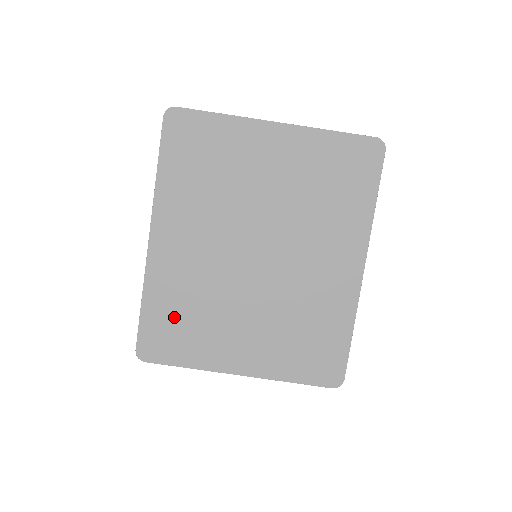
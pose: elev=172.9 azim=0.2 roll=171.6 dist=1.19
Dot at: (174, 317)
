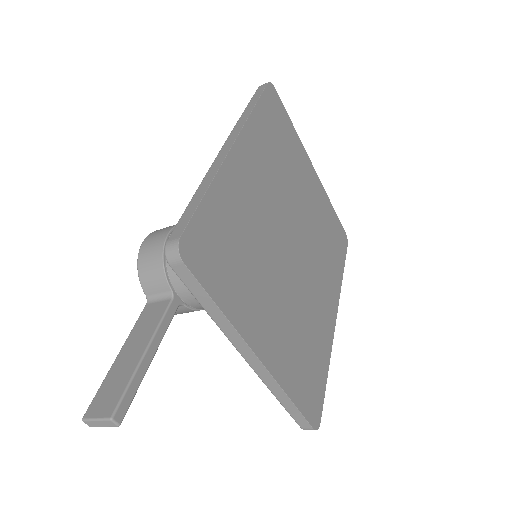
Dot at: (228, 237)
